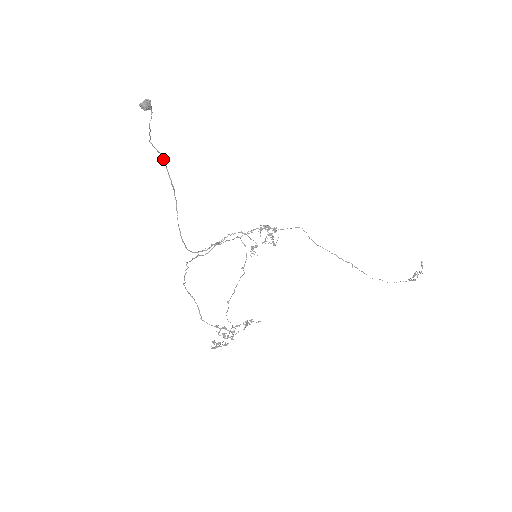
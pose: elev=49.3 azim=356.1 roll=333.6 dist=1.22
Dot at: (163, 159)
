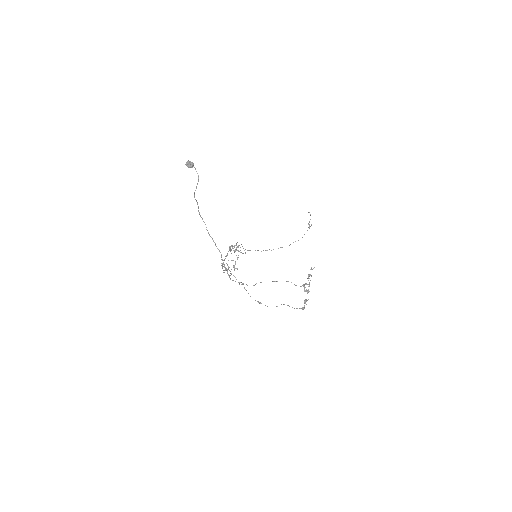
Dot at: (198, 207)
